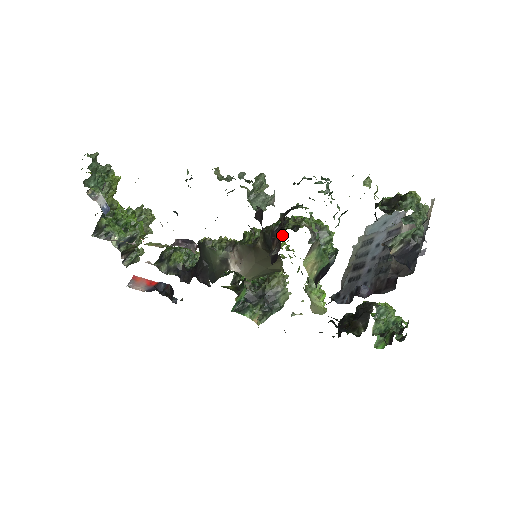
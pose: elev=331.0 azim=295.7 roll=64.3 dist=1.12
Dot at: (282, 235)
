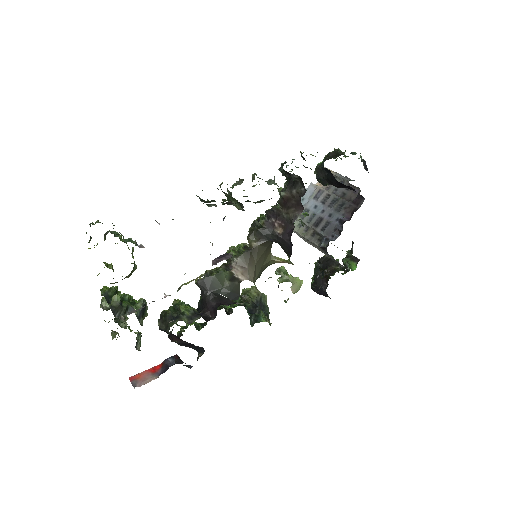
Dot at: occluded
